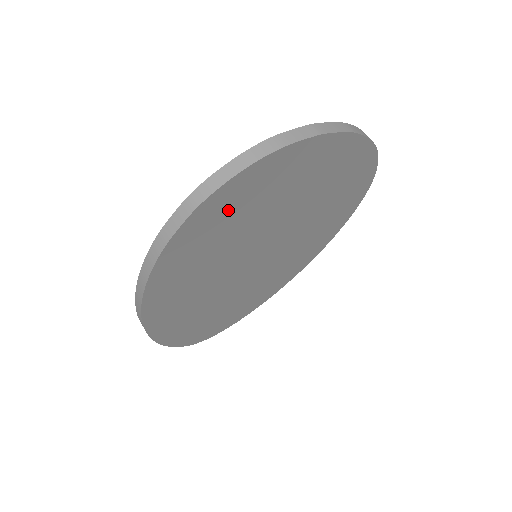
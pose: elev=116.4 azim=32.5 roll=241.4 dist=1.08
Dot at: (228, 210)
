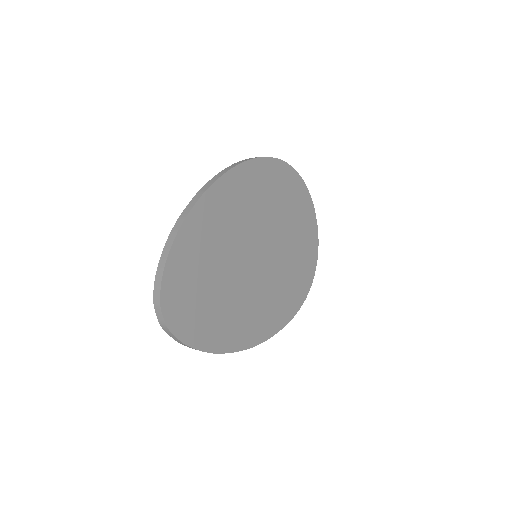
Dot at: (282, 184)
